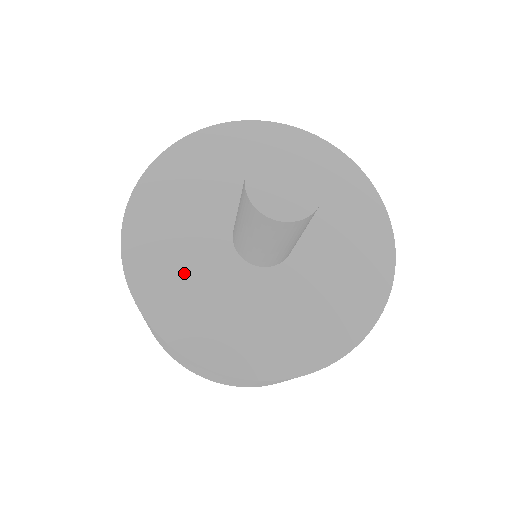
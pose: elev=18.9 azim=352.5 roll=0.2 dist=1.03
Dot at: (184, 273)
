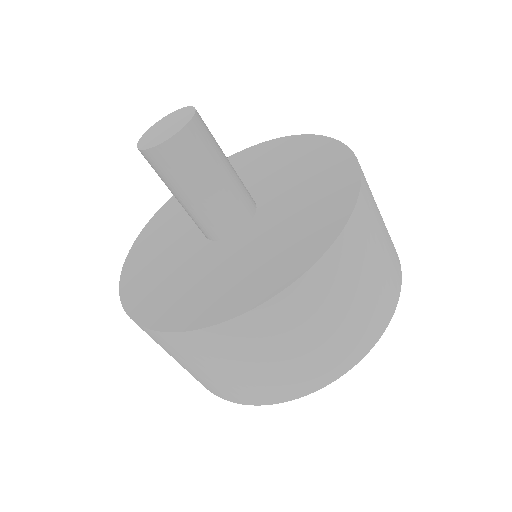
Dot at: (169, 230)
